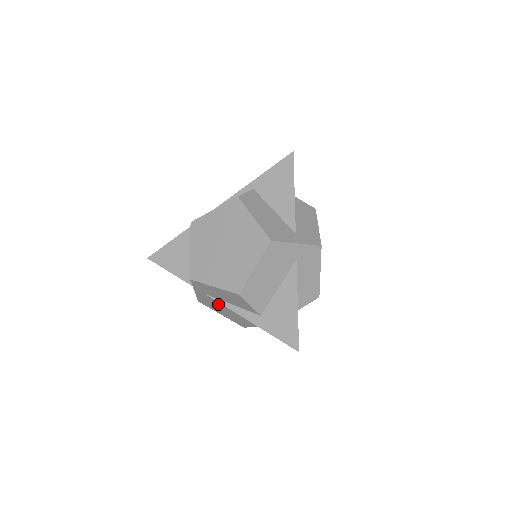
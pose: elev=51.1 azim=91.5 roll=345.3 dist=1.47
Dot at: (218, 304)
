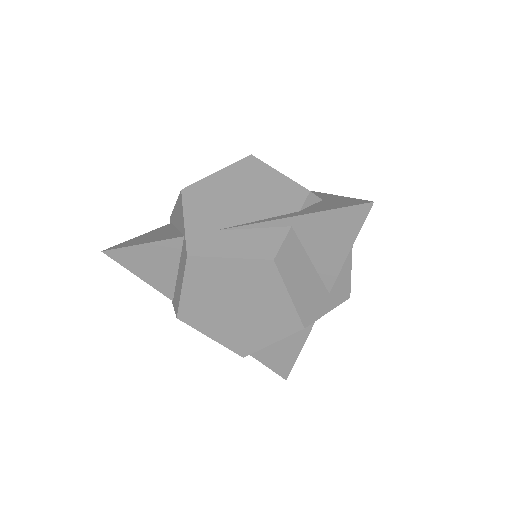
Dot at: occluded
